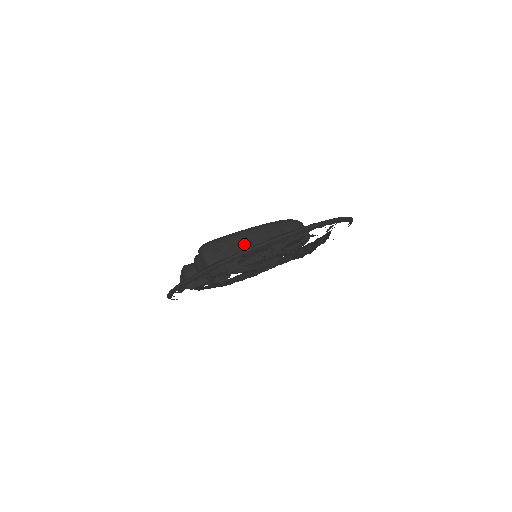
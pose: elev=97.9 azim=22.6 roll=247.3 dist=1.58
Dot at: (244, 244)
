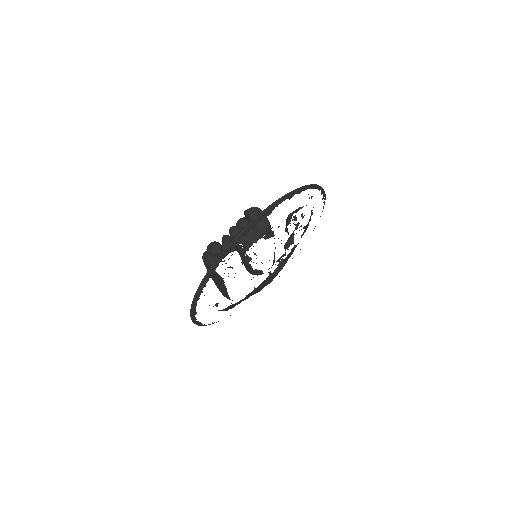
Dot at: occluded
